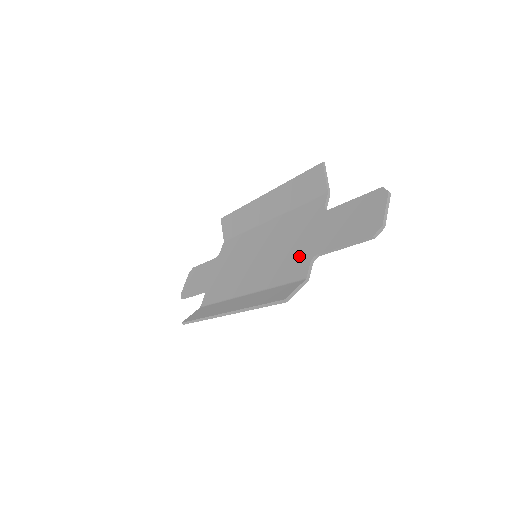
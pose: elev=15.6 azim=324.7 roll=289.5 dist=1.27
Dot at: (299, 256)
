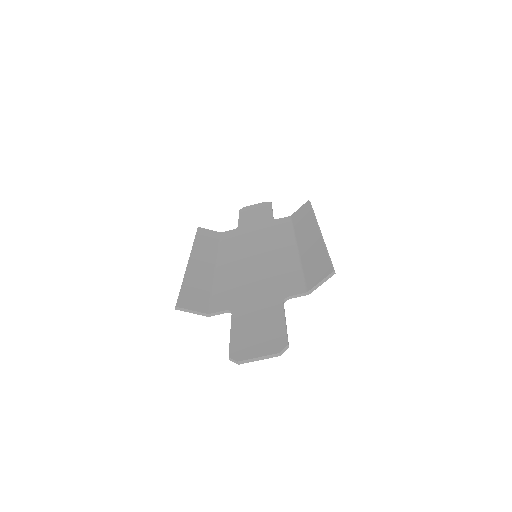
Dot at: (237, 297)
